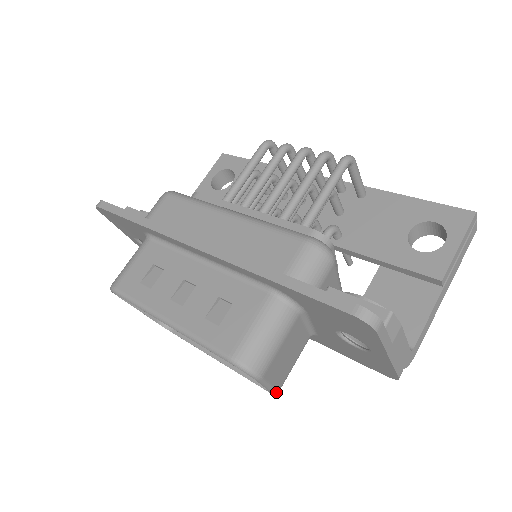
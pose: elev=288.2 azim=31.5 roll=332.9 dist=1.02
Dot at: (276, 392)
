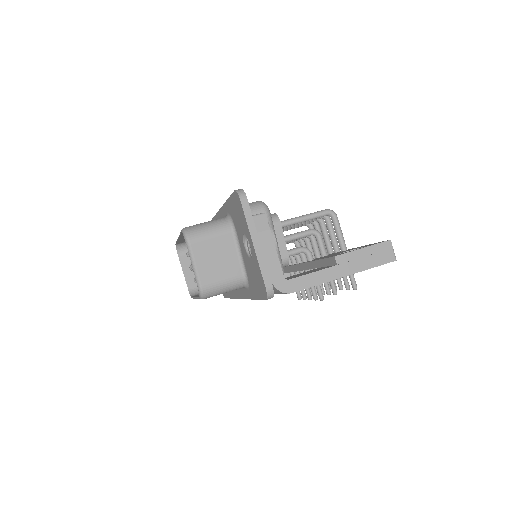
Dot at: (200, 286)
